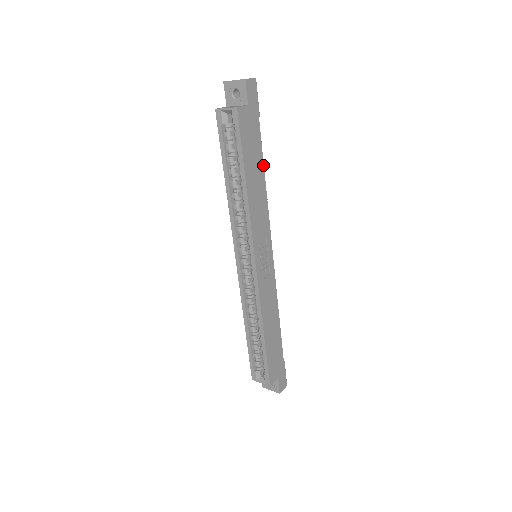
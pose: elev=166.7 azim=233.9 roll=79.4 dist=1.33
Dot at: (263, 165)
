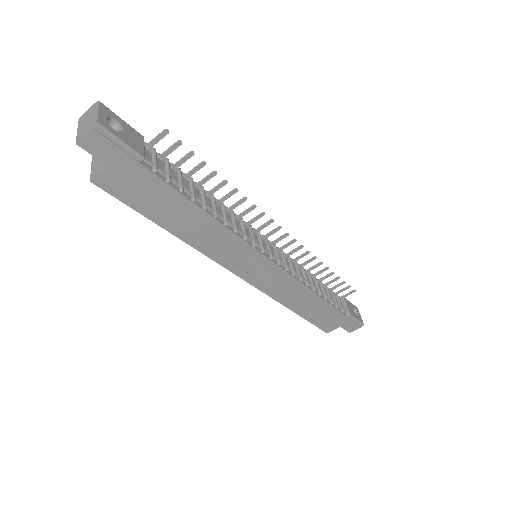
Dot at: (191, 202)
